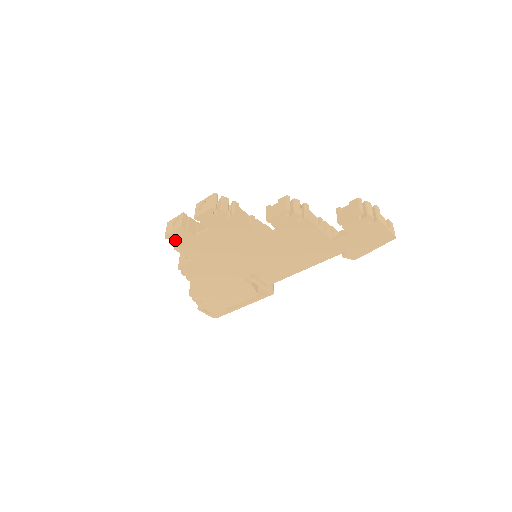
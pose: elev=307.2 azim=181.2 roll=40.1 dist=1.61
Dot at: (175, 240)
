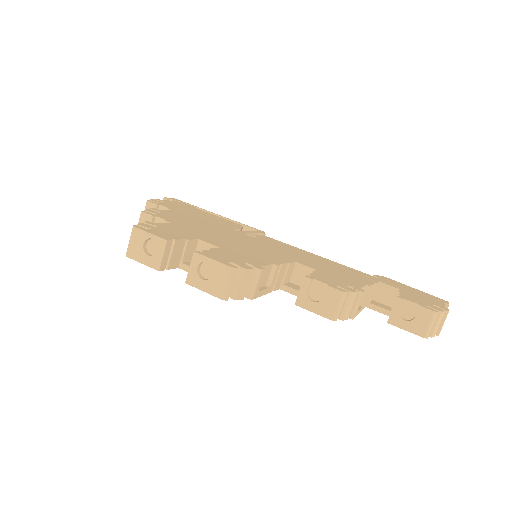
Dot at: occluded
